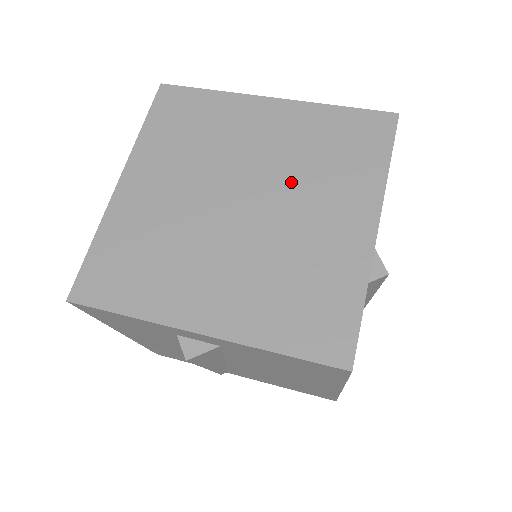
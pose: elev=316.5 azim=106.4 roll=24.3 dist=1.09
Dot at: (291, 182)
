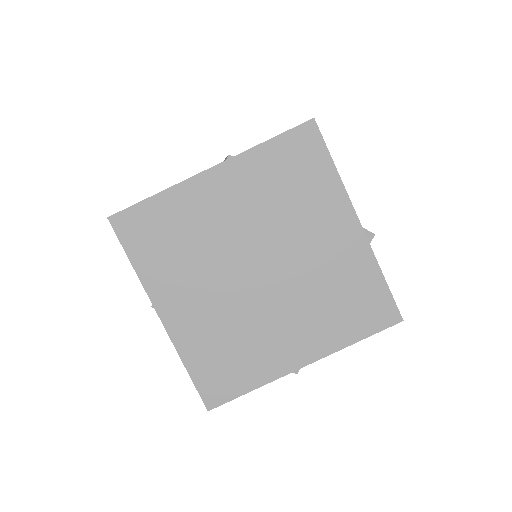
Dot at: (280, 230)
